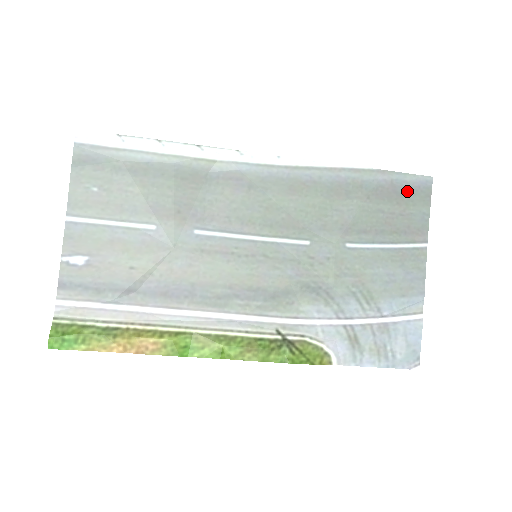
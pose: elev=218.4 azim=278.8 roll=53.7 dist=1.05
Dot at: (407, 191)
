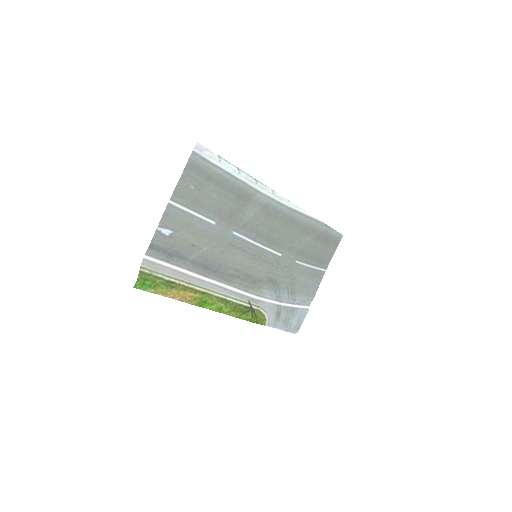
Dot at: (331, 239)
